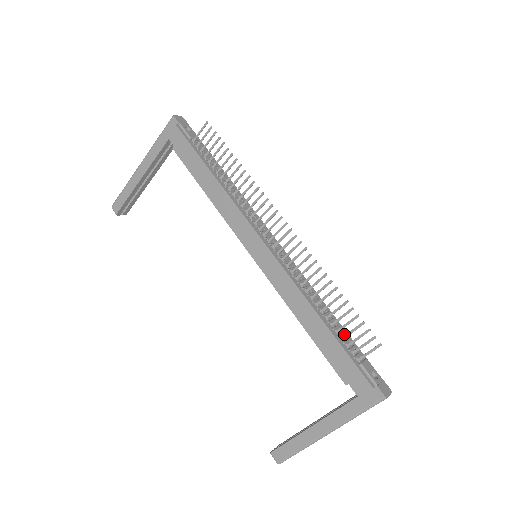
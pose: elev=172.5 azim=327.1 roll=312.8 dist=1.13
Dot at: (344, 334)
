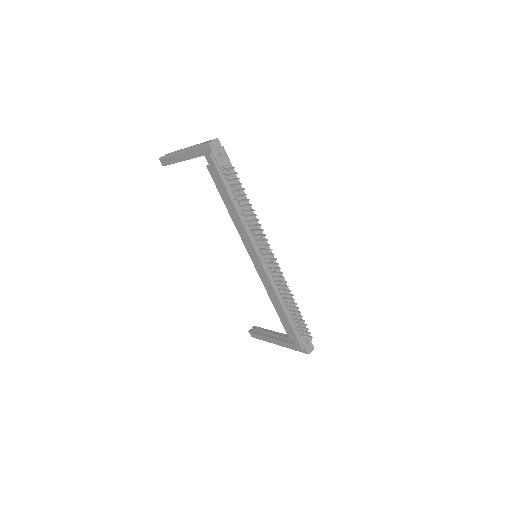
Dot at: (297, 317)
